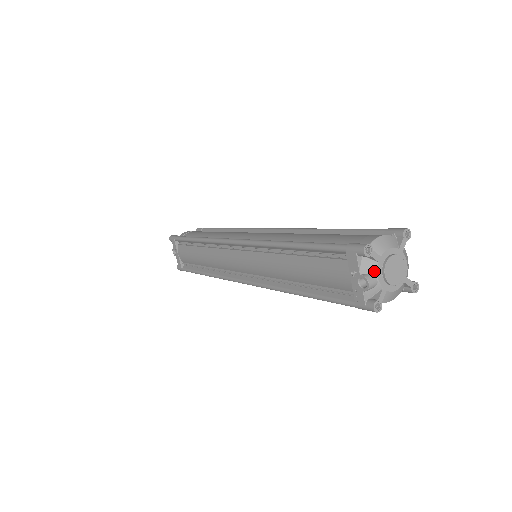
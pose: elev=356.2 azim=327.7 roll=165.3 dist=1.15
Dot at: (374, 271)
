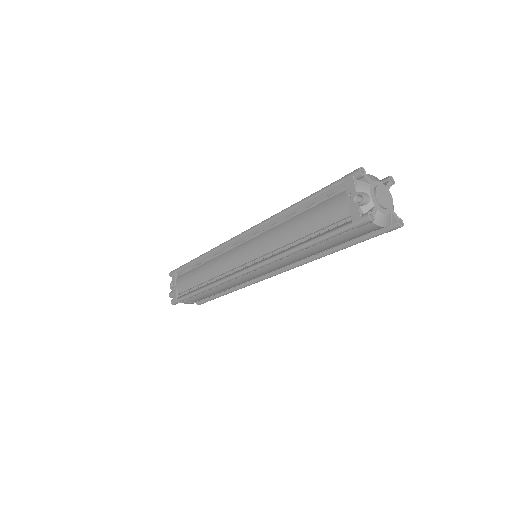
Dot at: (367, 190)
